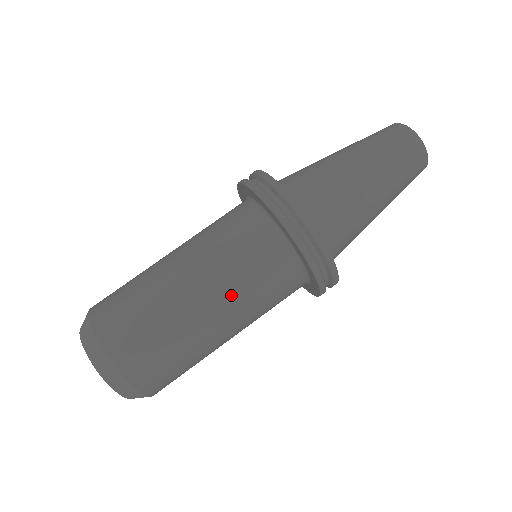
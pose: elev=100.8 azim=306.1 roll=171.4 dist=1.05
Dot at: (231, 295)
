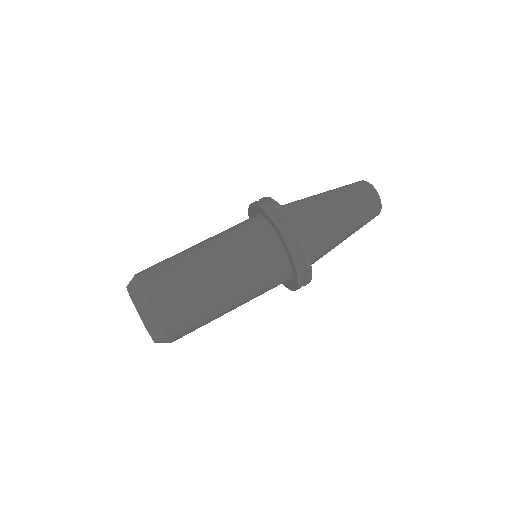
Dot at: (223, 248)
